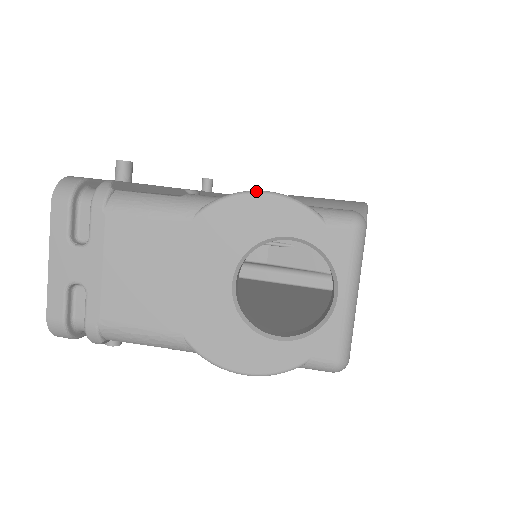
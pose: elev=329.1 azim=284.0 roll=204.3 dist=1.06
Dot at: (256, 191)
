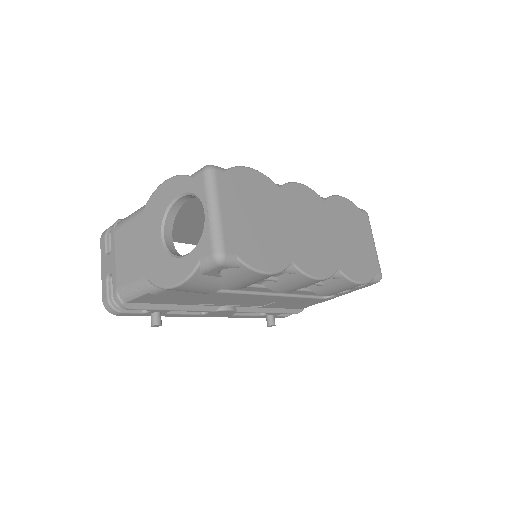
Dot at: (163, 182)
